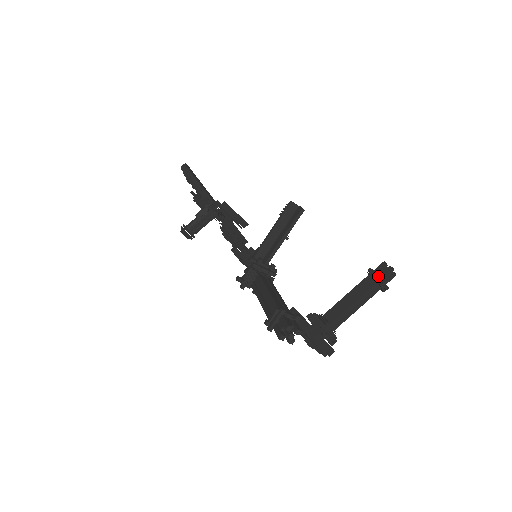
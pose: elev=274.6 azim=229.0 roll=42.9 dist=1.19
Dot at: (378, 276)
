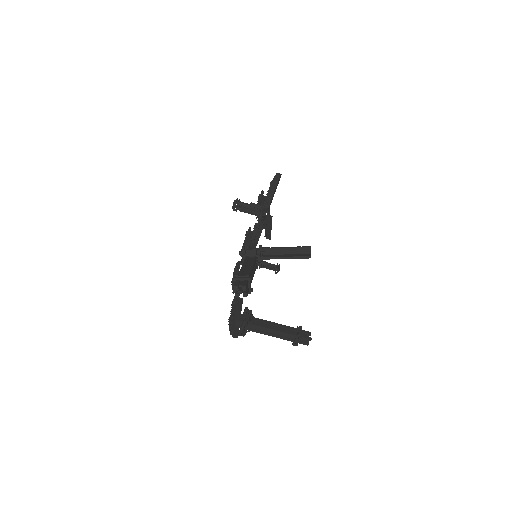
Dot at: (300, 333)
